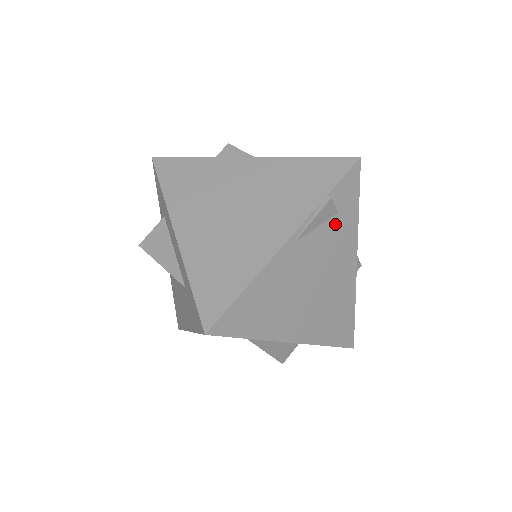
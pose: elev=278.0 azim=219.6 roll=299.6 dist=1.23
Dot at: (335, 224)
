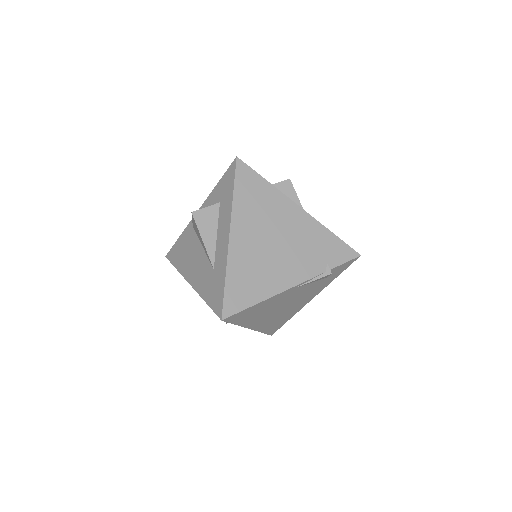
Dot at: (321, 282)
